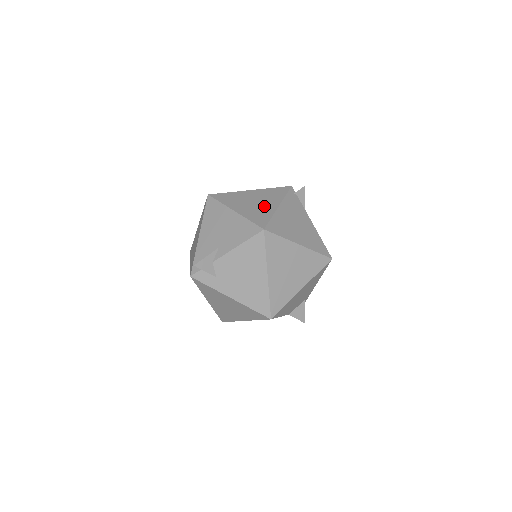
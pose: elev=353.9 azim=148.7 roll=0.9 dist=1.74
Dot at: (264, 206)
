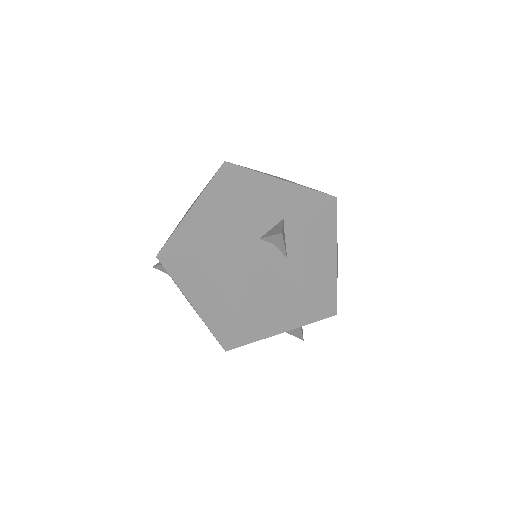
Dot at: (296, 183)
